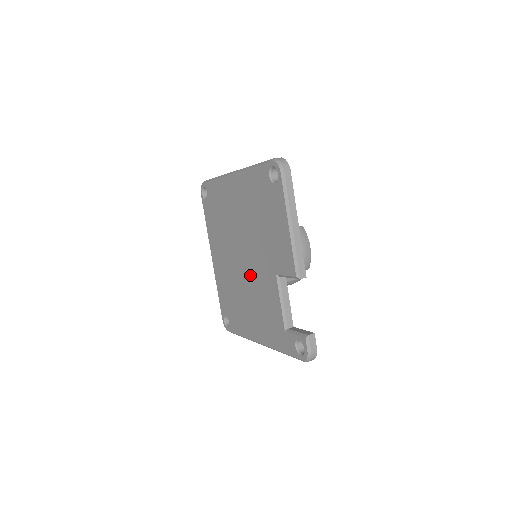
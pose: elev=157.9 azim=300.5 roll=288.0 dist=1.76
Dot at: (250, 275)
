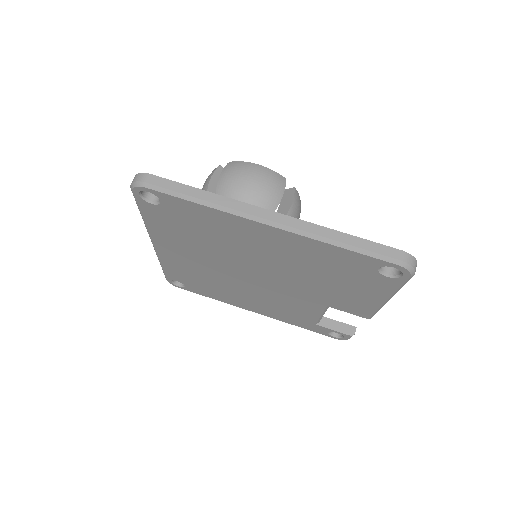
Dot at: (264, 288)
